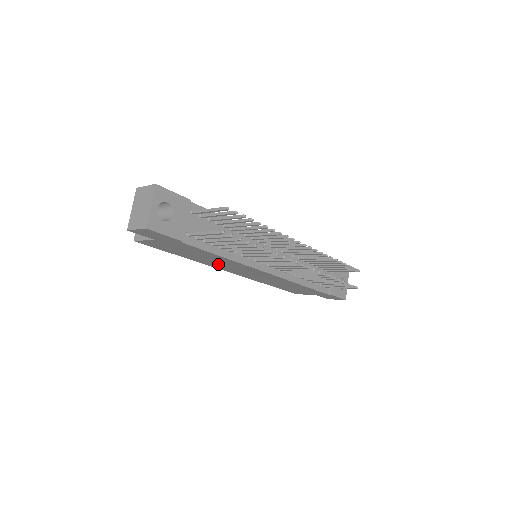
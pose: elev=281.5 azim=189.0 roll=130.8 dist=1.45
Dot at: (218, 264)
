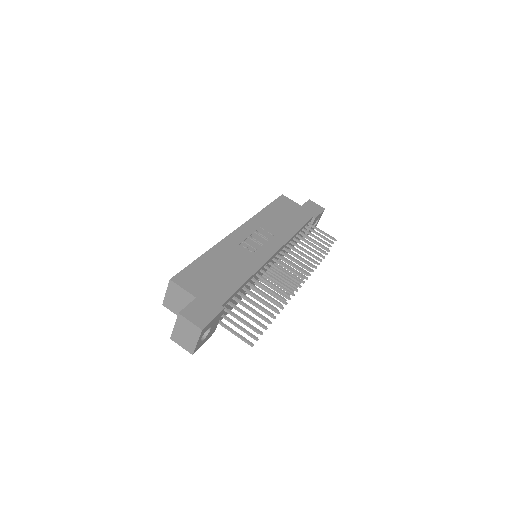
Dot at: occluded
